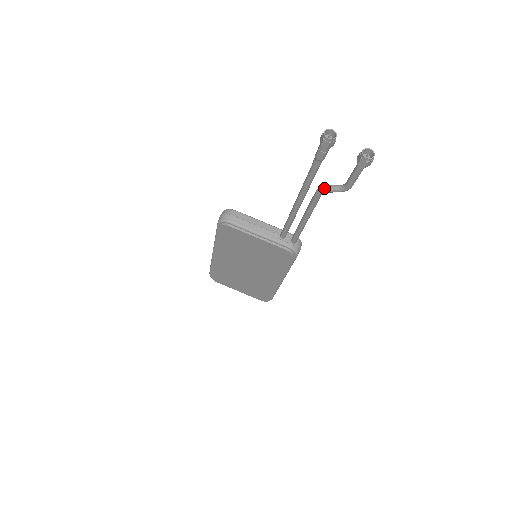
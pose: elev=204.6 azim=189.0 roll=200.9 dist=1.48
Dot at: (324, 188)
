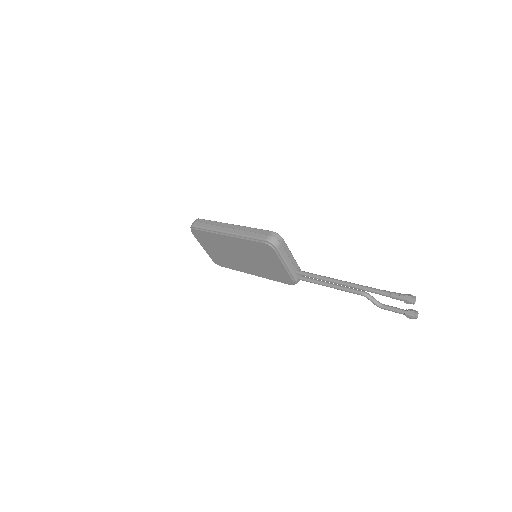
Dot at: (369, 297)
